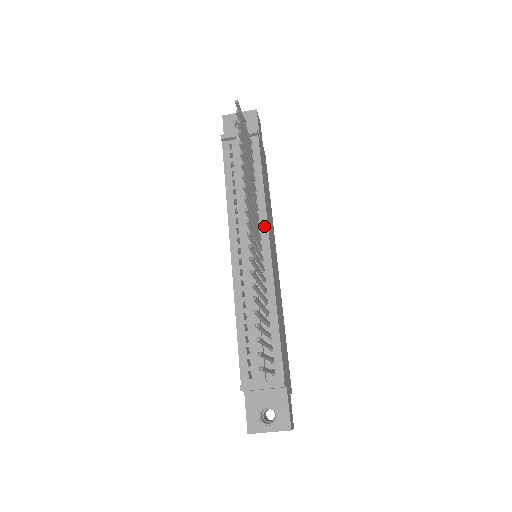
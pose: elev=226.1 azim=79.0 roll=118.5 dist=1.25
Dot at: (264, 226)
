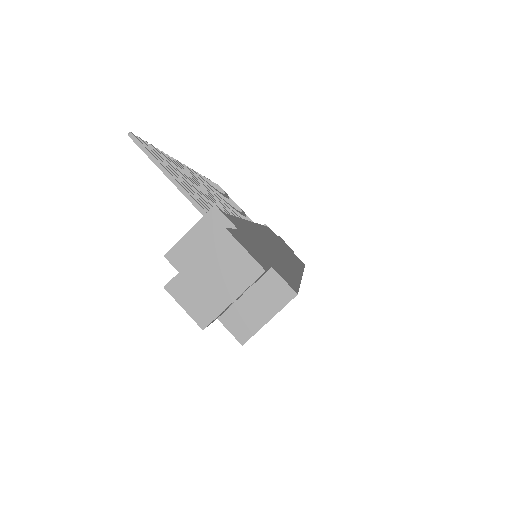
Dot at: occluded
